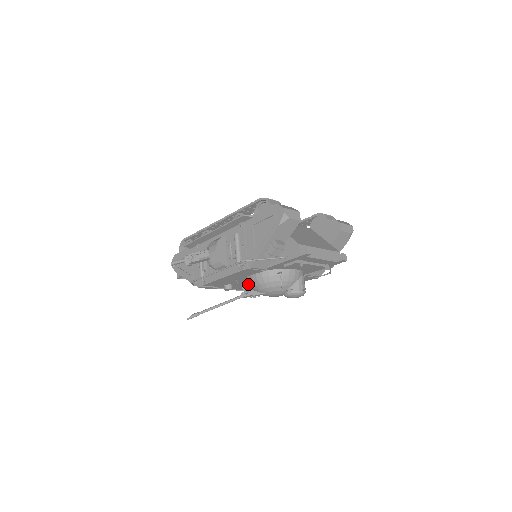
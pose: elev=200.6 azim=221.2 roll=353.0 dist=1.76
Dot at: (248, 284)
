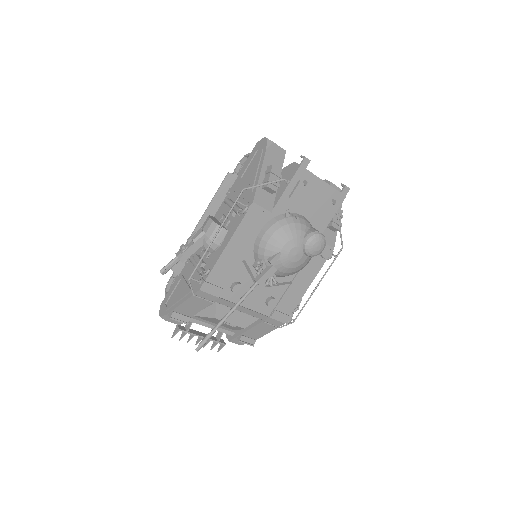
Dot at: (258, 258)
